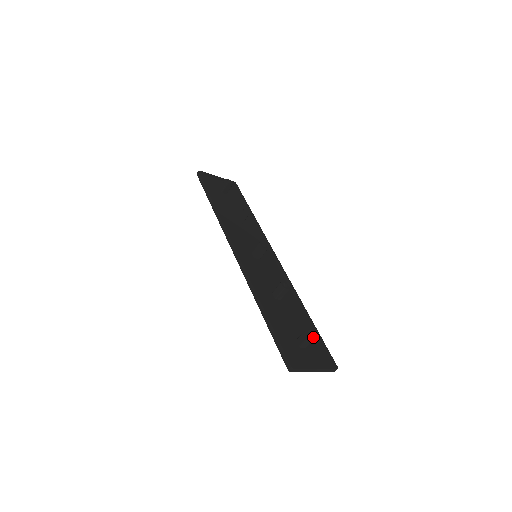
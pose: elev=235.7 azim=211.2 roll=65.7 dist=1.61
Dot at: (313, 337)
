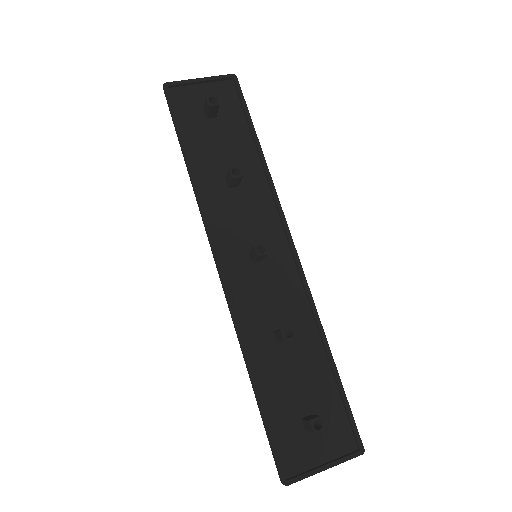
Dot at: (321, 431)
